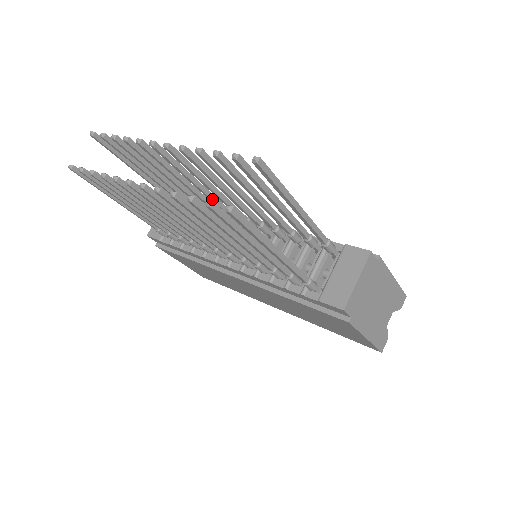
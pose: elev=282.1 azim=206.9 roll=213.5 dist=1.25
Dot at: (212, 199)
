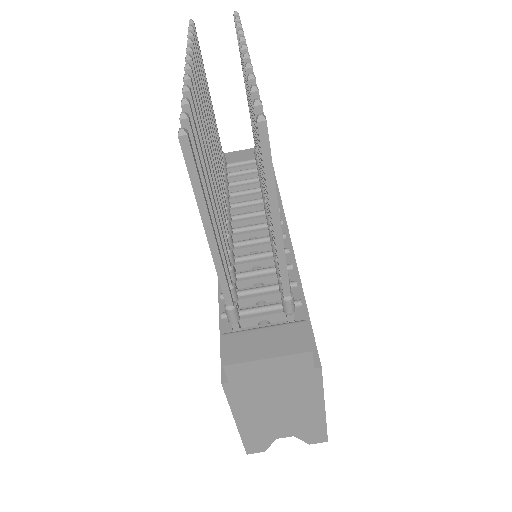
Dot at: occluded
